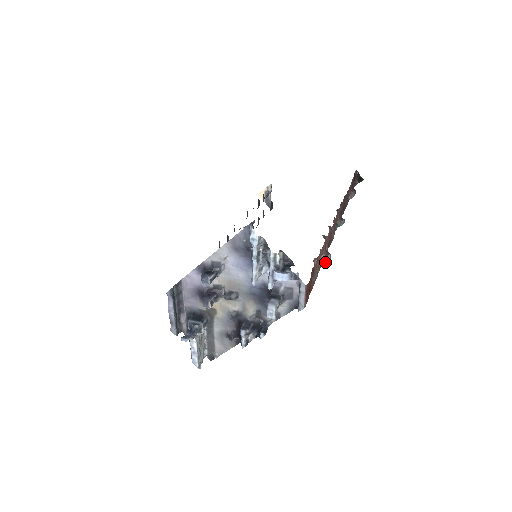
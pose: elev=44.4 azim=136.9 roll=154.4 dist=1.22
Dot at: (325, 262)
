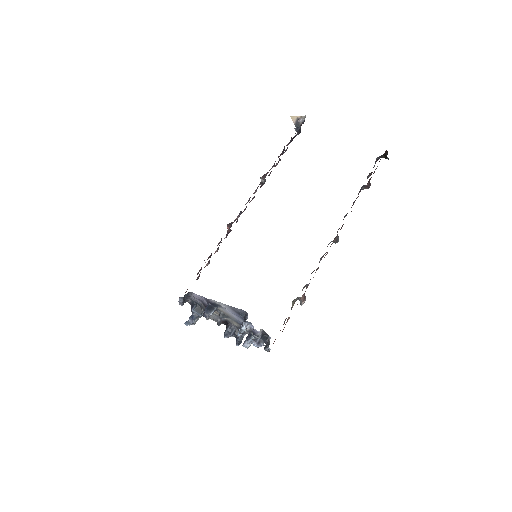
Dot at: (300, 302)
